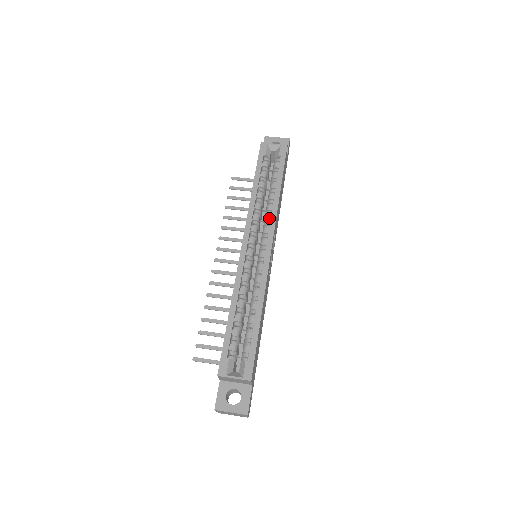
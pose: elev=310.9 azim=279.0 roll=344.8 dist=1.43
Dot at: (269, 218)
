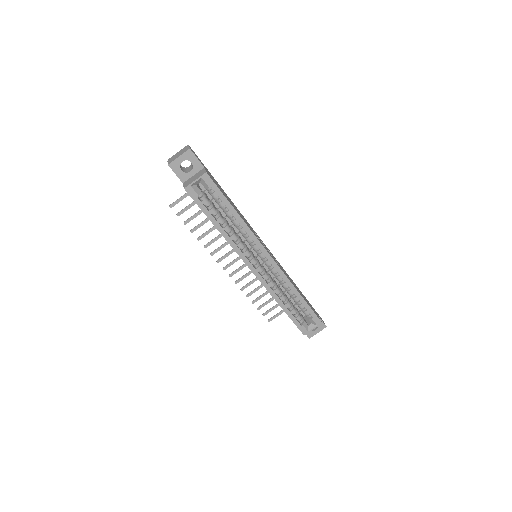
Dot at: (249, 238)
